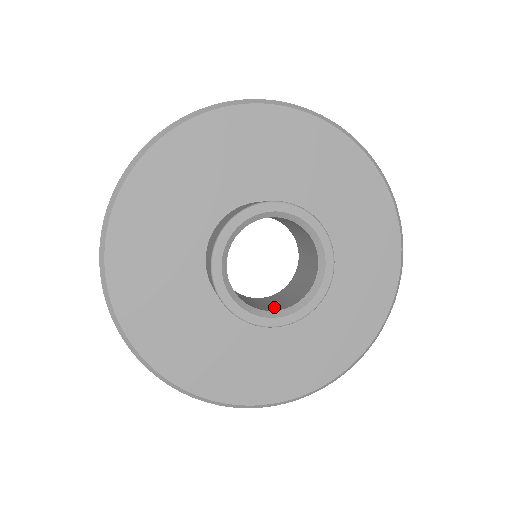
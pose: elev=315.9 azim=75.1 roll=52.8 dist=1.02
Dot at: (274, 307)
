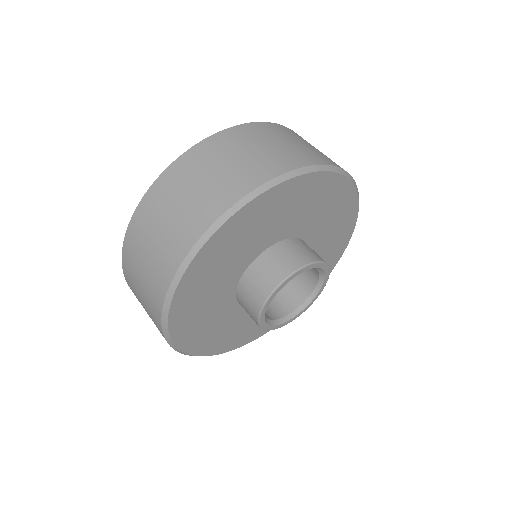
Dot at: (299, 295)
